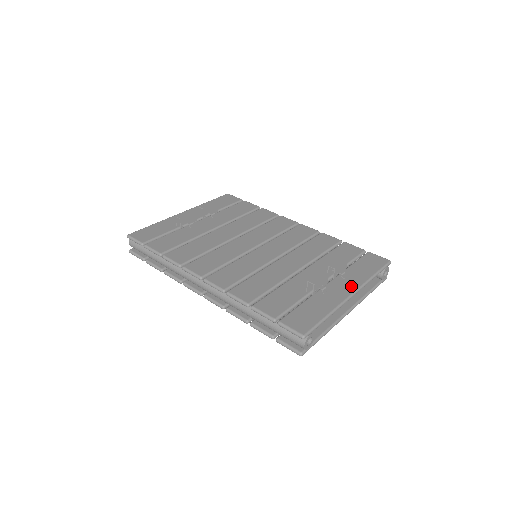
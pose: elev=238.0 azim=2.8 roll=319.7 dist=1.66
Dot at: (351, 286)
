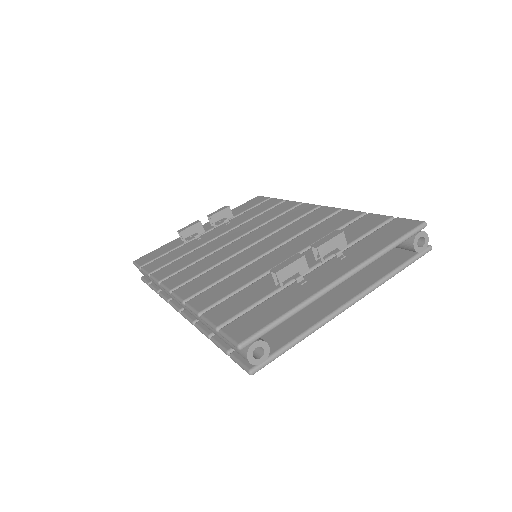
Dot at: (344, 267)
